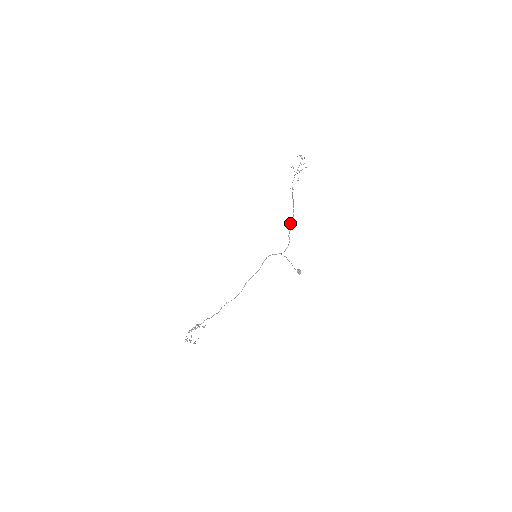
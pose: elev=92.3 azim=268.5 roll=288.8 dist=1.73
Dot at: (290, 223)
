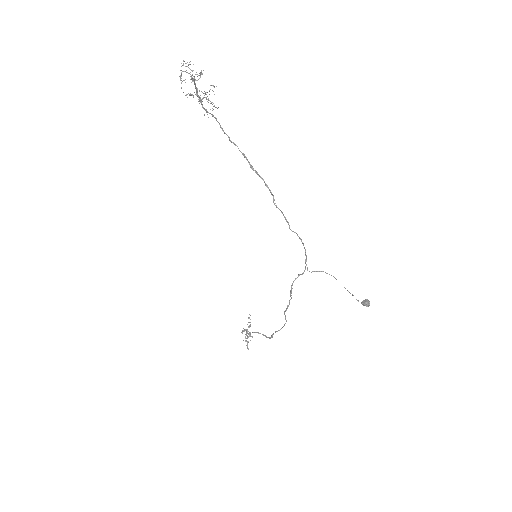
Dot at: occluded
